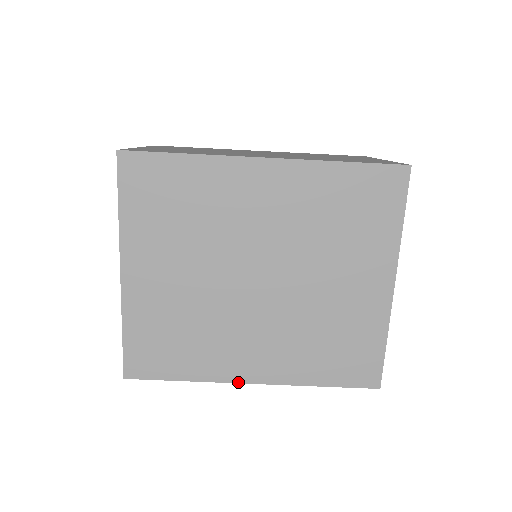
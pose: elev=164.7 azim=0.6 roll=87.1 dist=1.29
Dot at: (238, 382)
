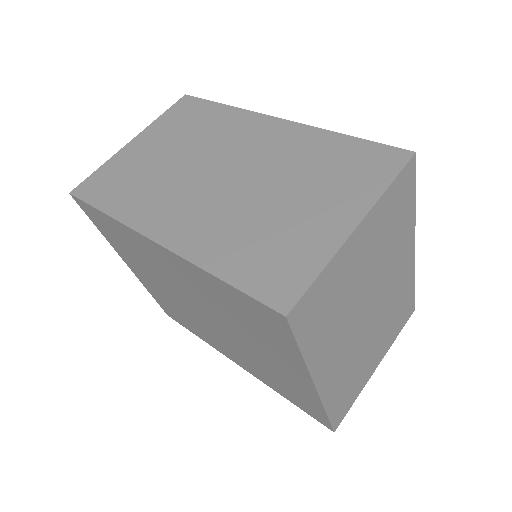
Dot at: occluded
